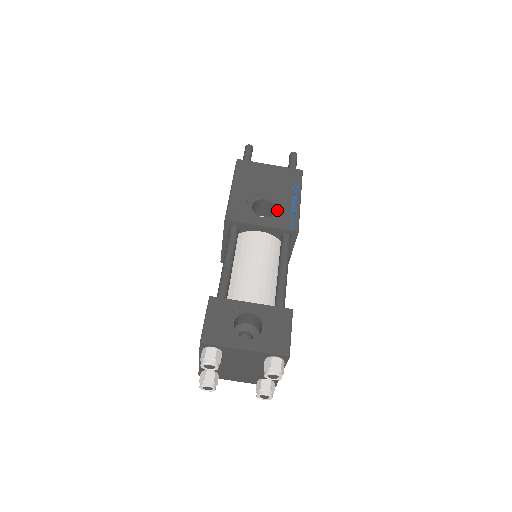
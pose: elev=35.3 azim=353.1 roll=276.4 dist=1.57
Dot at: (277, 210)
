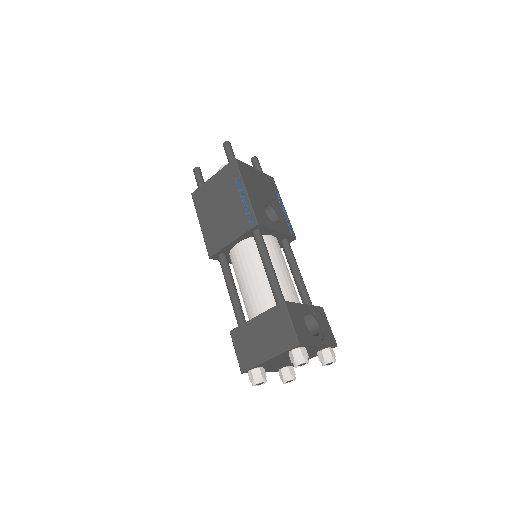
Dot at: (279, 216)
